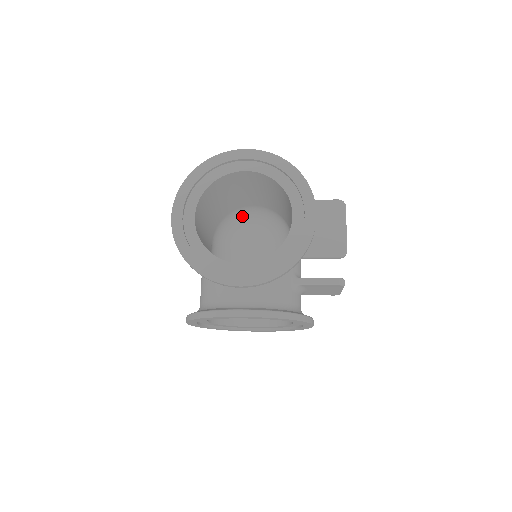
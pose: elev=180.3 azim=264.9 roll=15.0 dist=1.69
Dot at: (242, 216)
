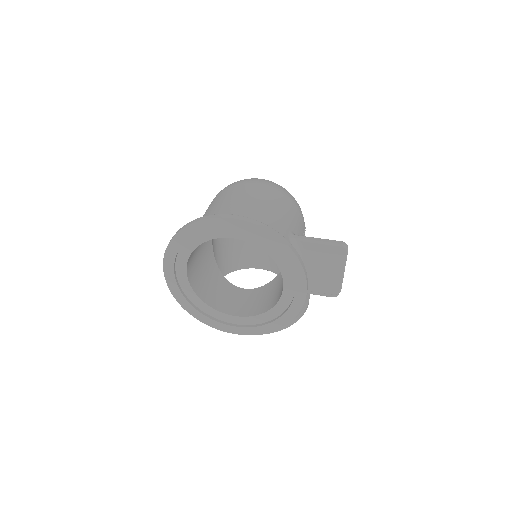
Dot at: occluded
